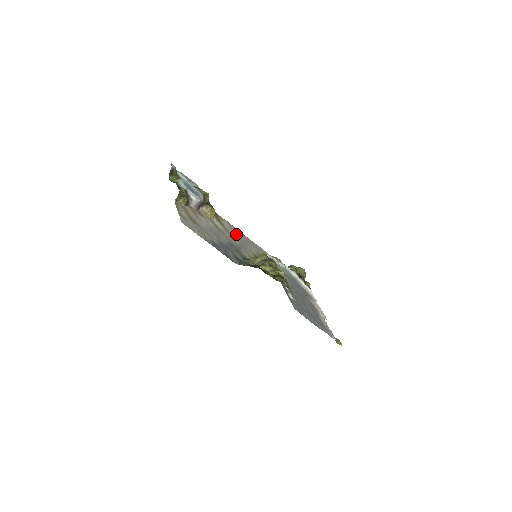
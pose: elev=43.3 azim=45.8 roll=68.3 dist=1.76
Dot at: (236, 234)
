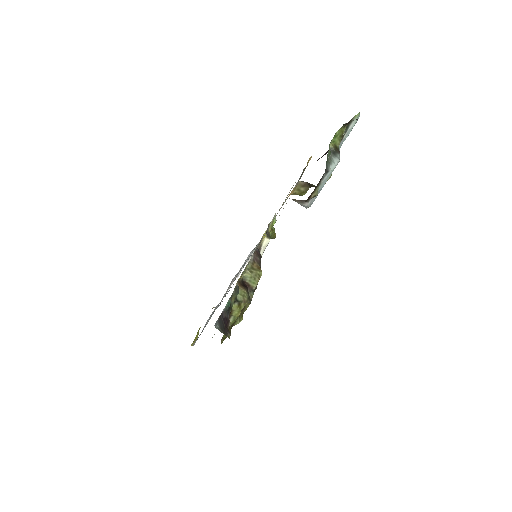
Dot at: occluded
